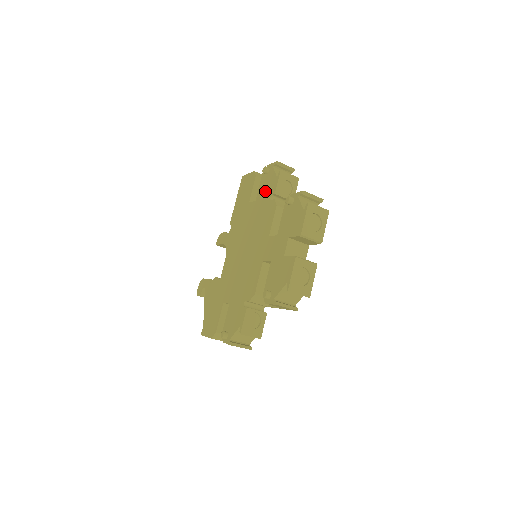
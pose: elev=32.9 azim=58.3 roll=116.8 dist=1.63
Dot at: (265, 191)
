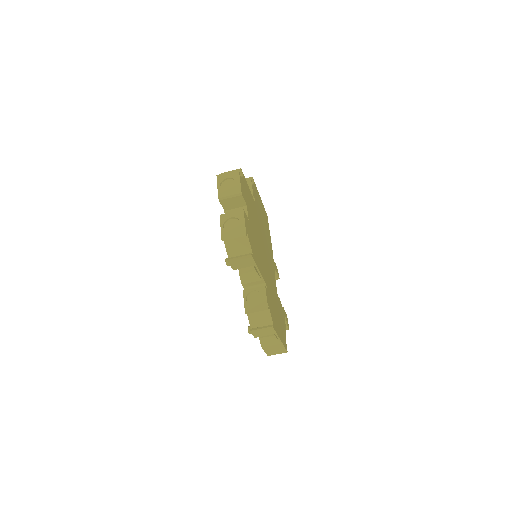
Dot at: occluded
